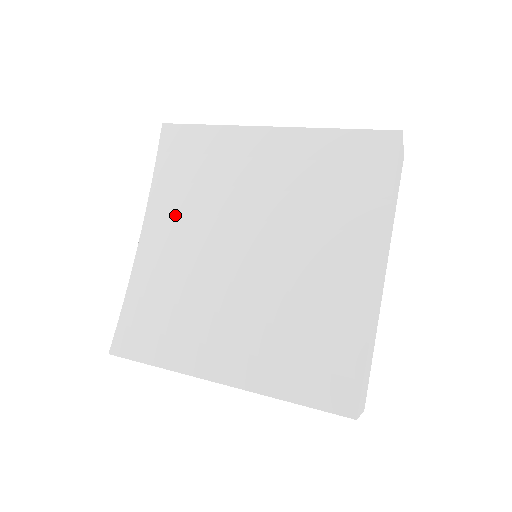
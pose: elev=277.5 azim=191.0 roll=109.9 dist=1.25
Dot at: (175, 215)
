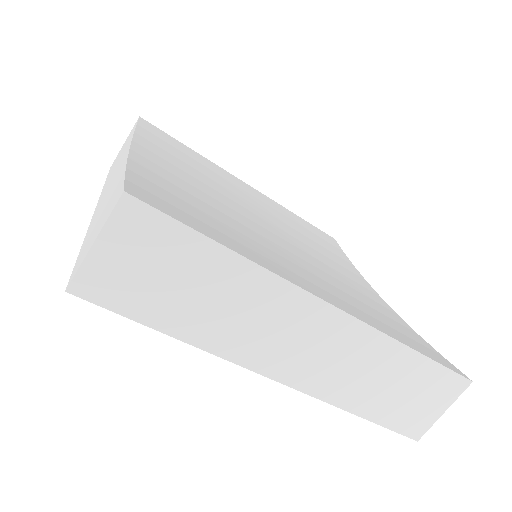
Dot at: (175, 167)
